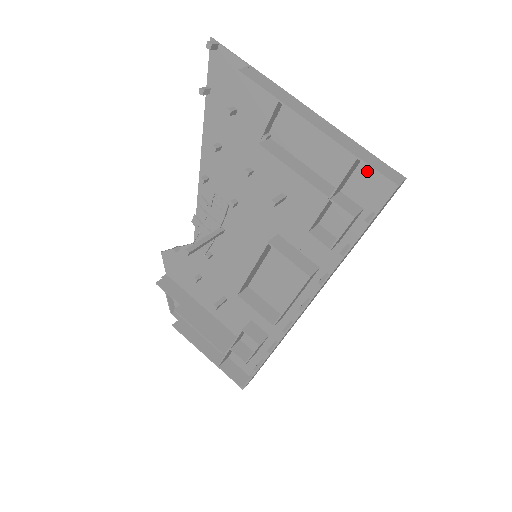
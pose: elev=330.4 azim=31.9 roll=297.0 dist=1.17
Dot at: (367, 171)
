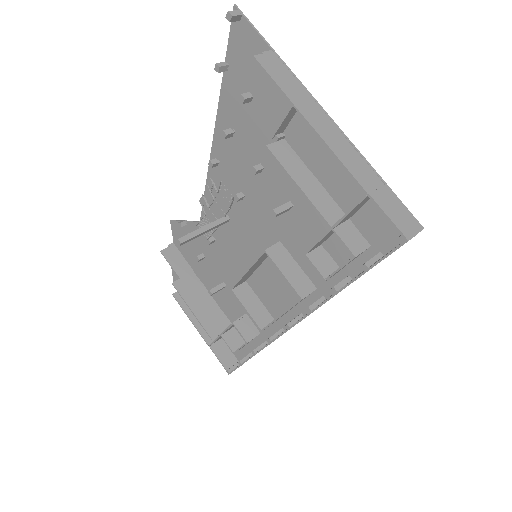
Dot at: occluded
